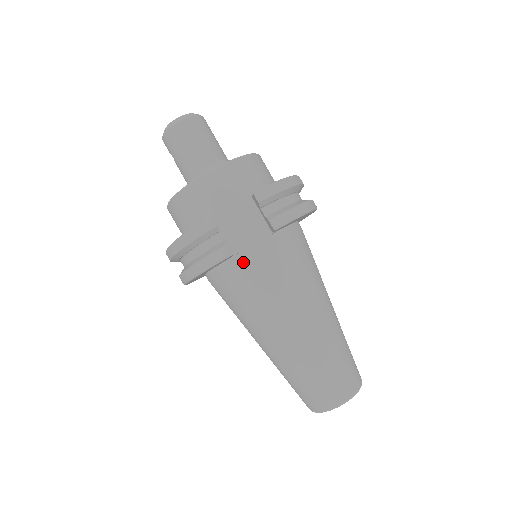
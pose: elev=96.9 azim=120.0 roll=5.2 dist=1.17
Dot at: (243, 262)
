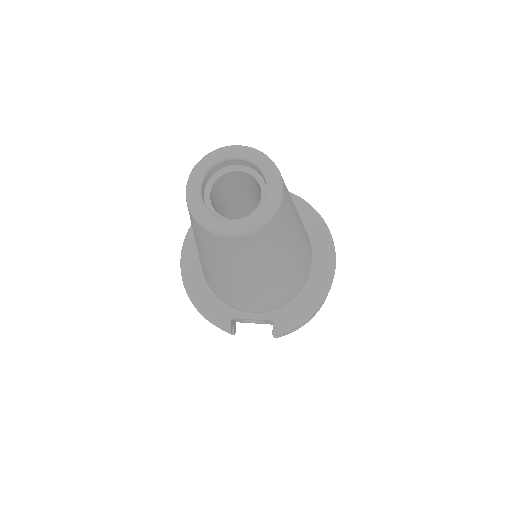
Dot at: occluded
